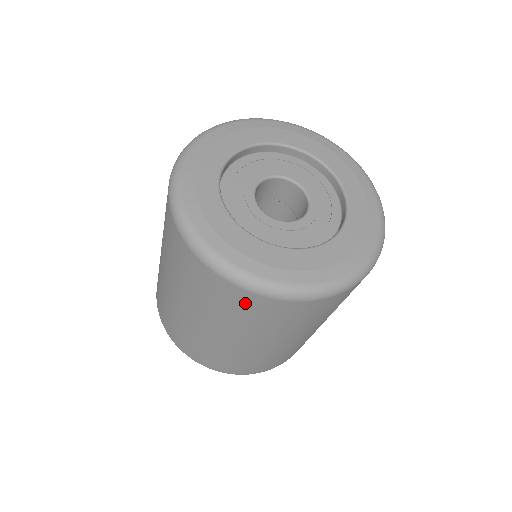
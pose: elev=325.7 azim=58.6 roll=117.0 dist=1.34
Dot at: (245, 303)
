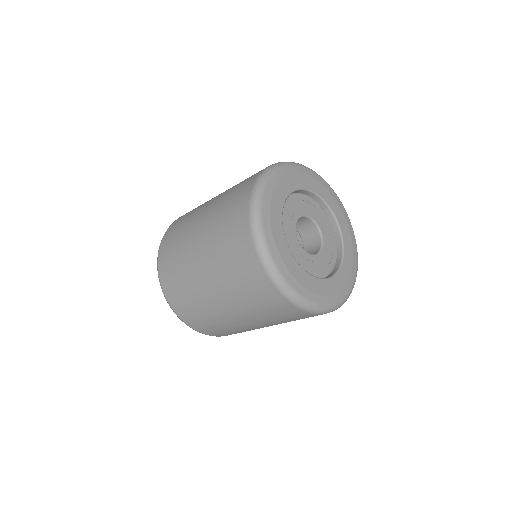
Dot at: (281, 307)
